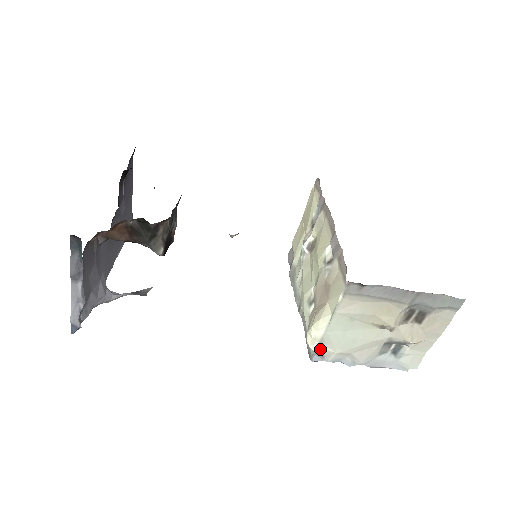
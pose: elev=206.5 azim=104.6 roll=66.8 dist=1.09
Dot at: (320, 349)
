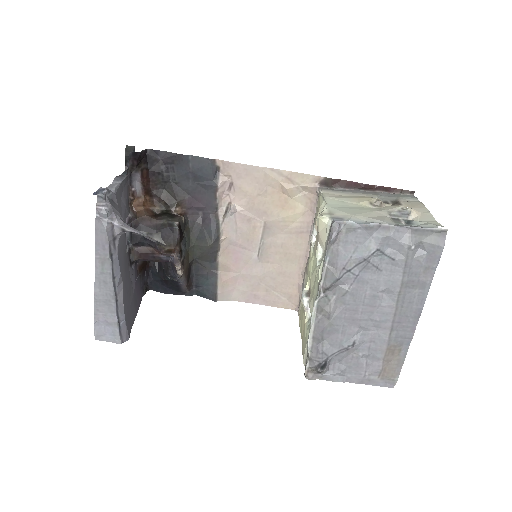
Dot at: (334, 215)
